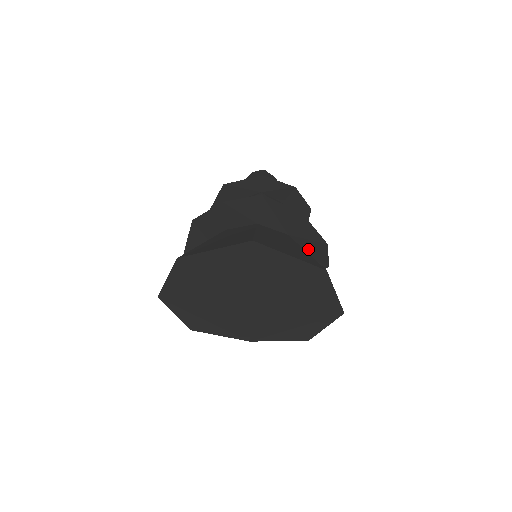
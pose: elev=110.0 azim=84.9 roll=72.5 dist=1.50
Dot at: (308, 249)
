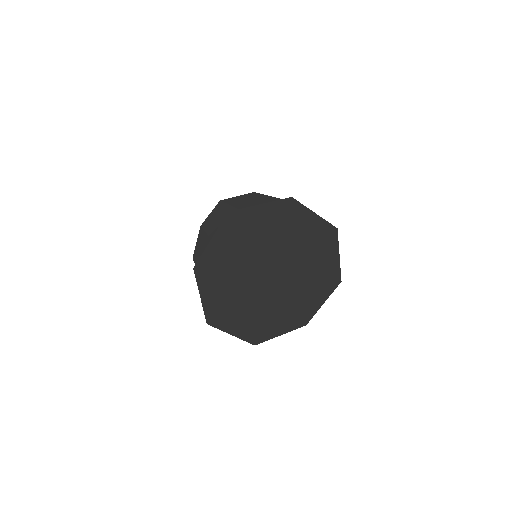
Dot at: occluded
